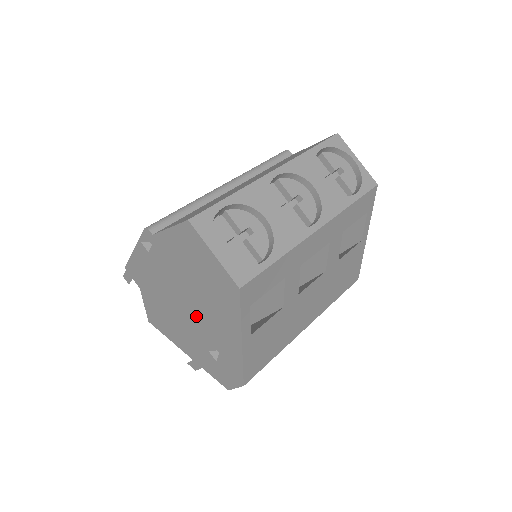
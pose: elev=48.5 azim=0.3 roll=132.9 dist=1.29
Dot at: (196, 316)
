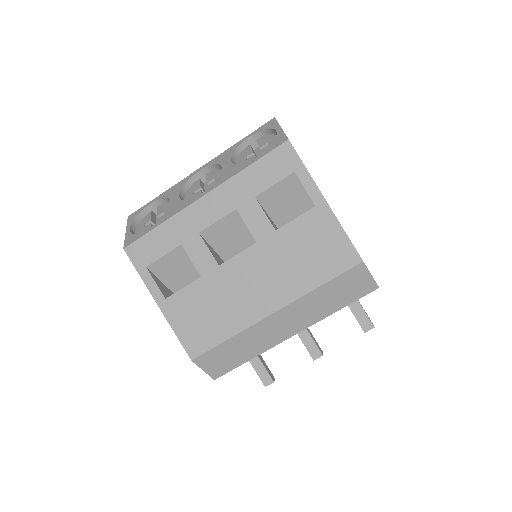
Dot at: occluded
